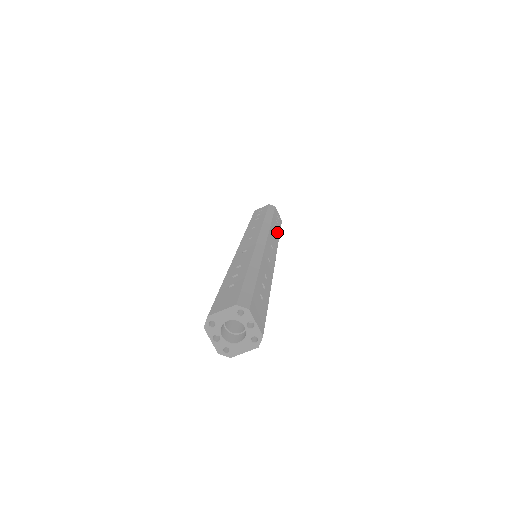
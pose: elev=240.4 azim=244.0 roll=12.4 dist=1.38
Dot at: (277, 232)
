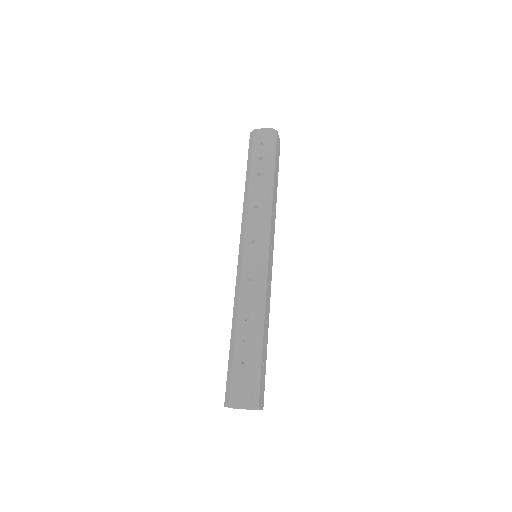
Dot at: (276, 193)
